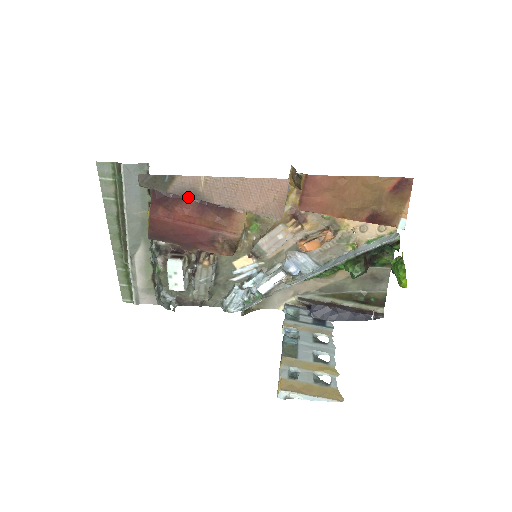
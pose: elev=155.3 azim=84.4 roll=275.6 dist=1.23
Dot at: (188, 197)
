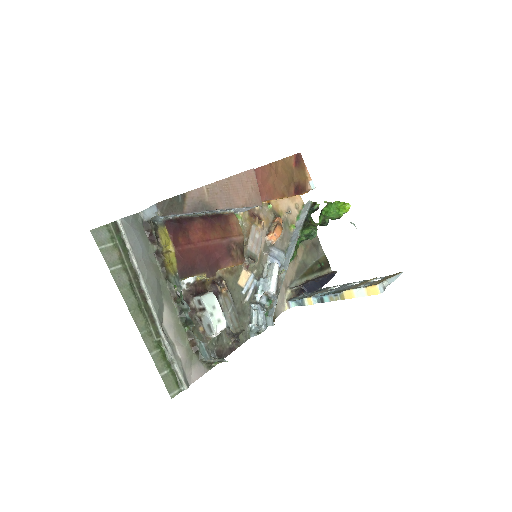
Dot at: (200, 211)
